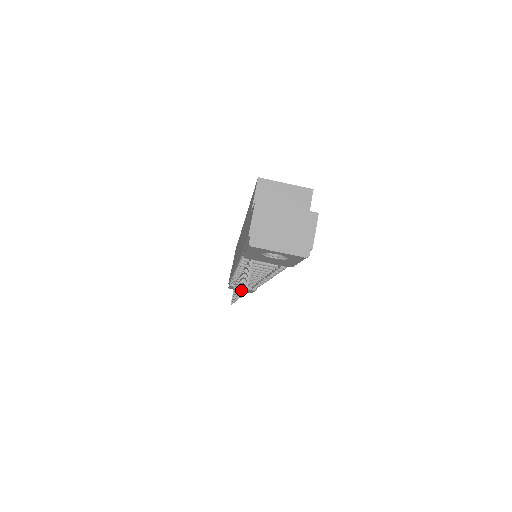
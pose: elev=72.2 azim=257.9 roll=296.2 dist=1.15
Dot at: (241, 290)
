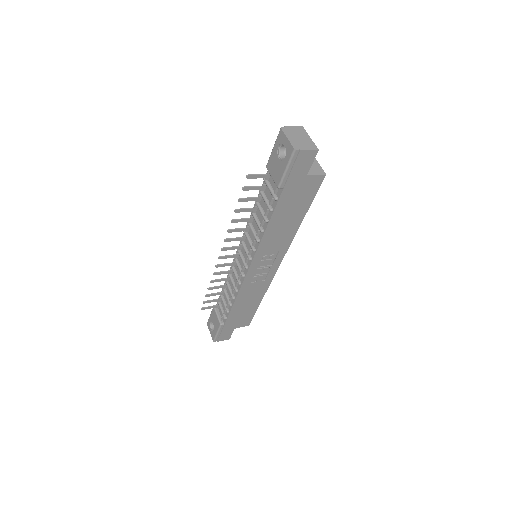
Dot at: occluded
